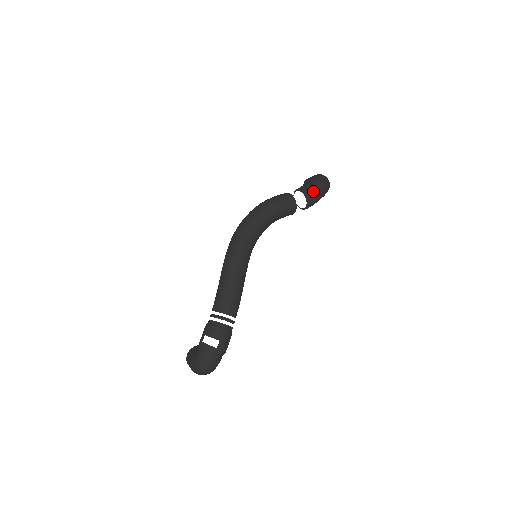
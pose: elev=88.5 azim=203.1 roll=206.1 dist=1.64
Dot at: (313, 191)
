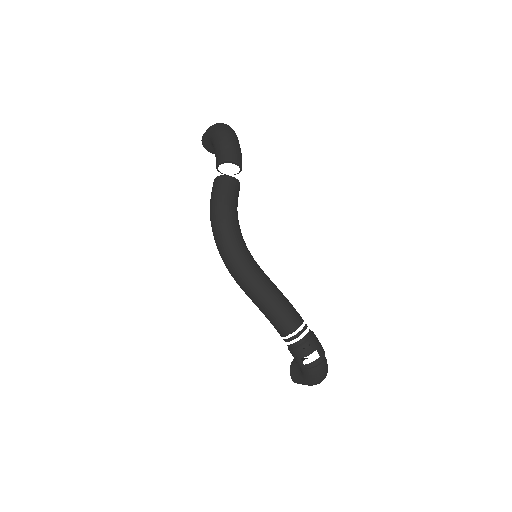
Dot at: (233, 151)
